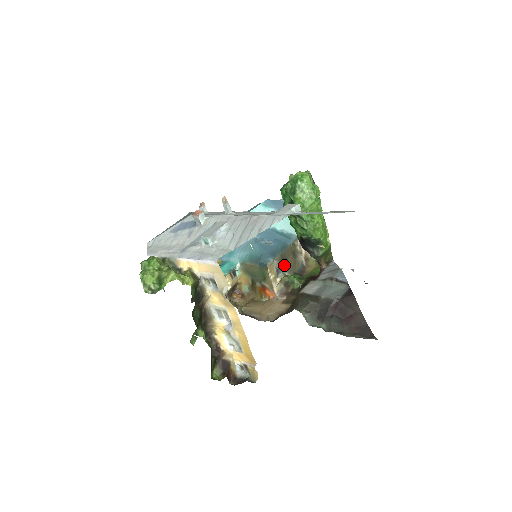
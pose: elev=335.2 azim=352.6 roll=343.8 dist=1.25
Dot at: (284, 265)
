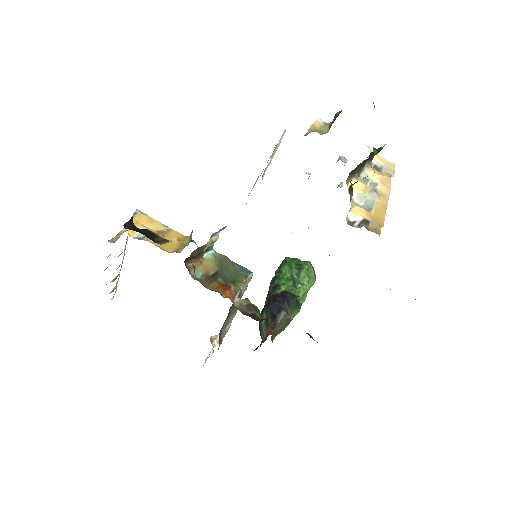
Dot at: (232, 305)
